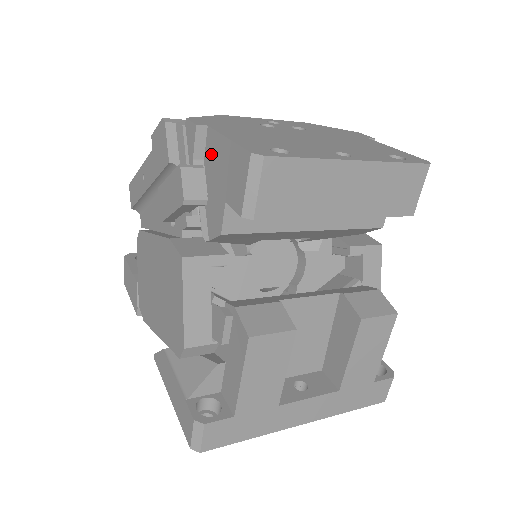
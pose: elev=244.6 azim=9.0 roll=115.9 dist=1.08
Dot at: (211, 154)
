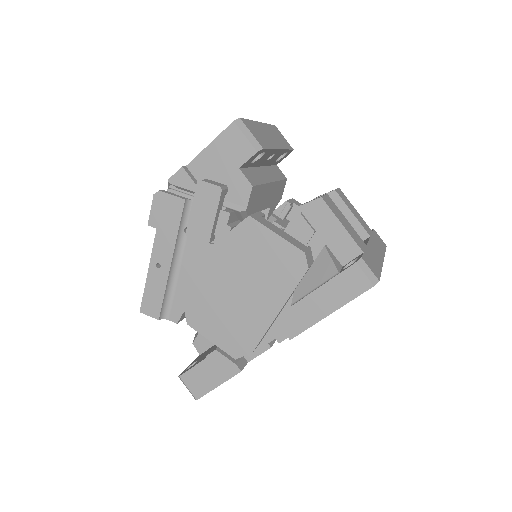
Dot at: (203, 171)
